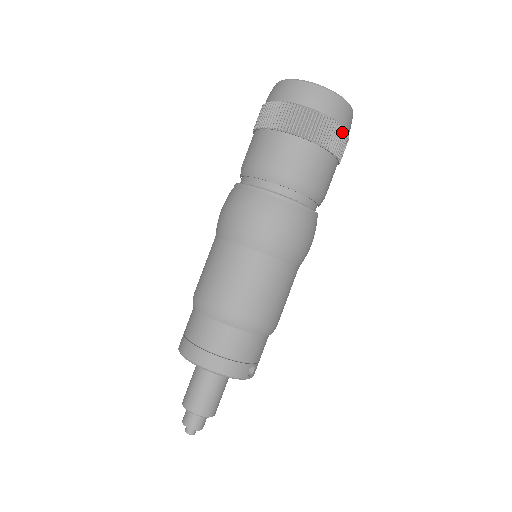
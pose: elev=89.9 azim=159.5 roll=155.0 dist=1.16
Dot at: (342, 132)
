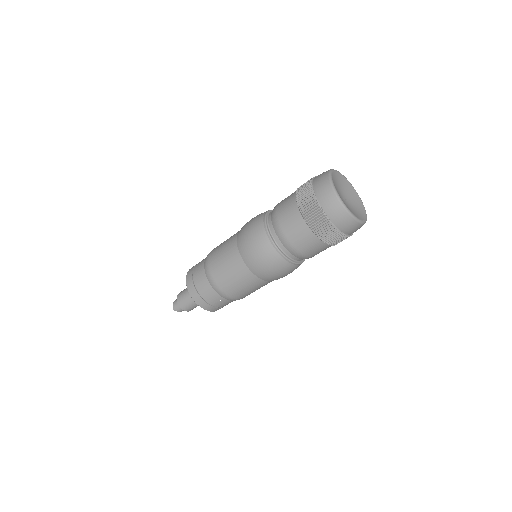
Dot at: occluded
